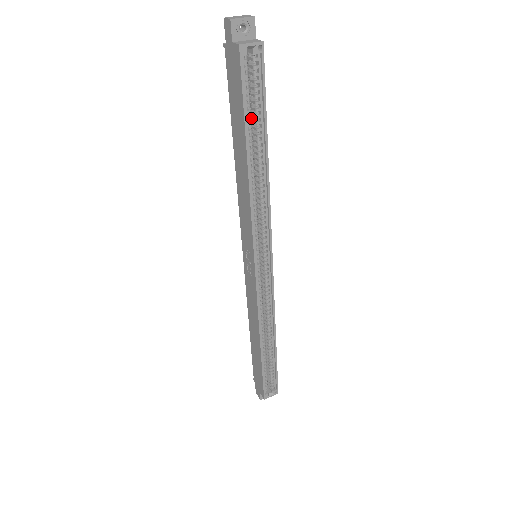
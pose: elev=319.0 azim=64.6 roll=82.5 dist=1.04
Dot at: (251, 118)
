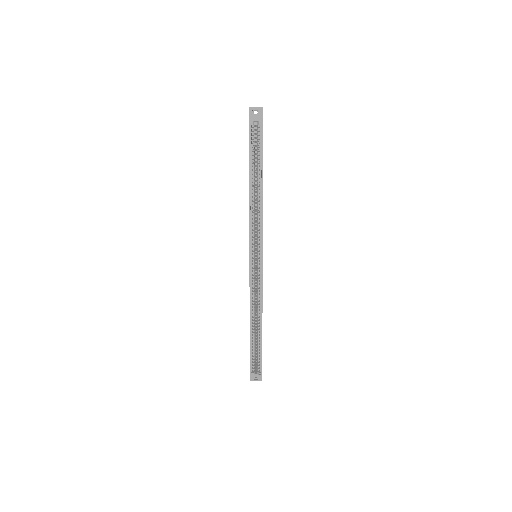
Dot at: (256, 162)
